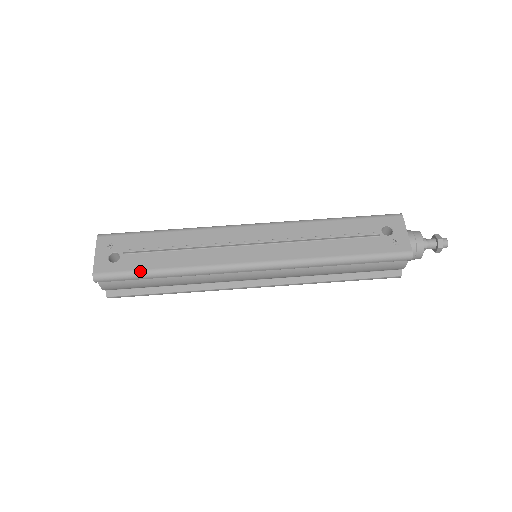
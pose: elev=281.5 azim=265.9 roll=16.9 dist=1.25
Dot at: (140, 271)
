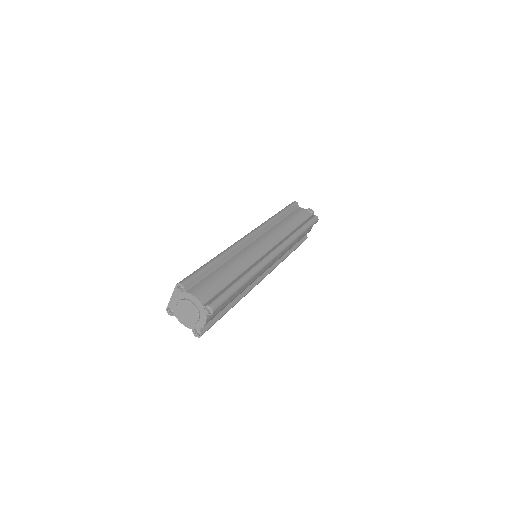
Dot at: (200, 267)
